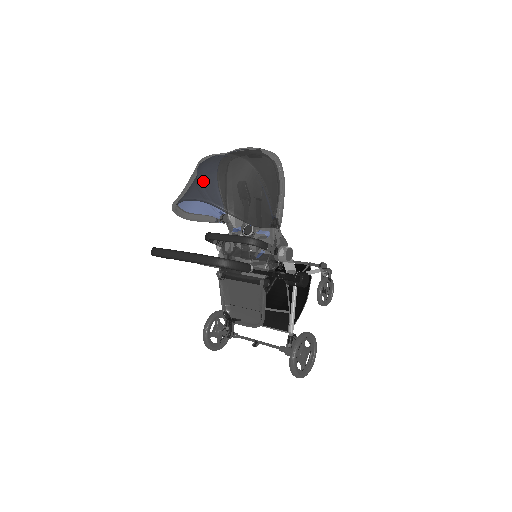
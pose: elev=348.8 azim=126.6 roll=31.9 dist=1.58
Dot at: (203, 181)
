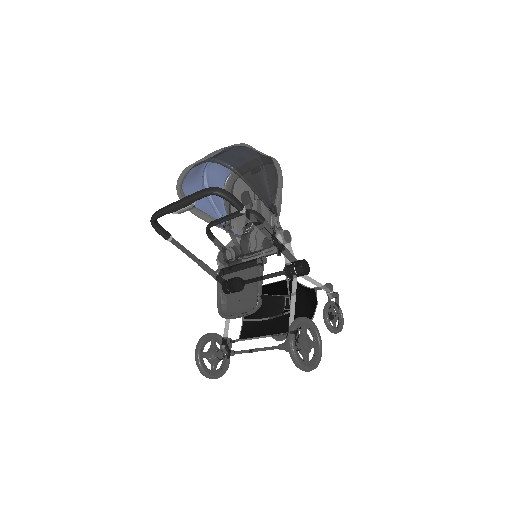
Dot at: (206, 156)
